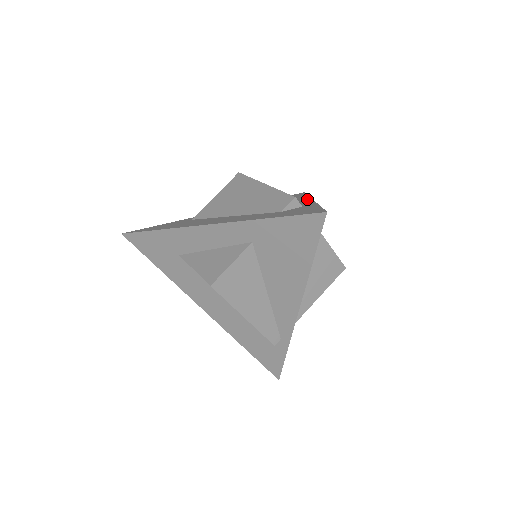
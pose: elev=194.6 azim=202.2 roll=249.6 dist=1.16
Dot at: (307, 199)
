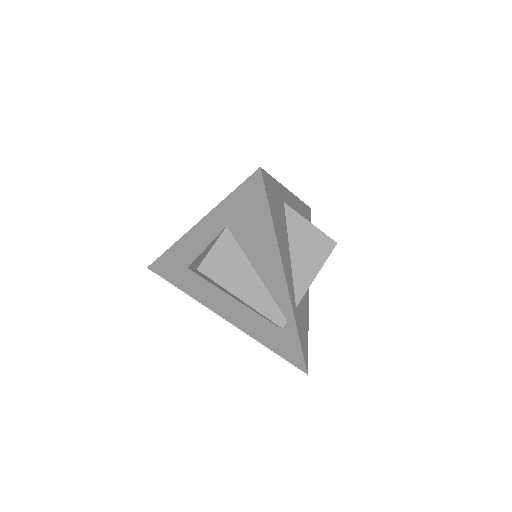
Dot at: occluded
